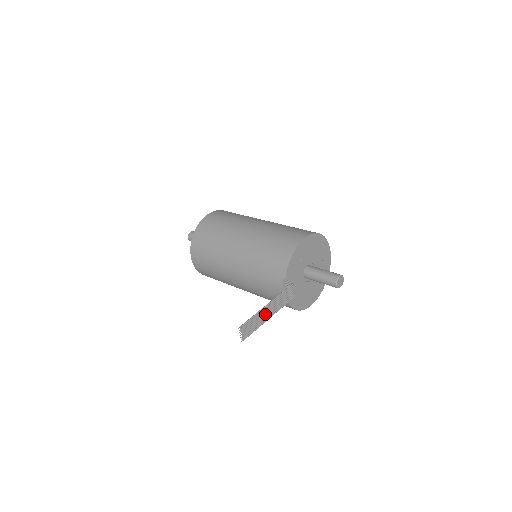
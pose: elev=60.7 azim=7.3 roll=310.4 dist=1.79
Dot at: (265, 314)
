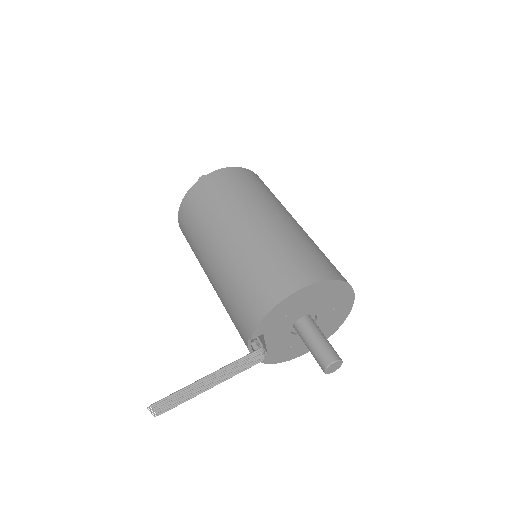
Dot at: (201, 386)
